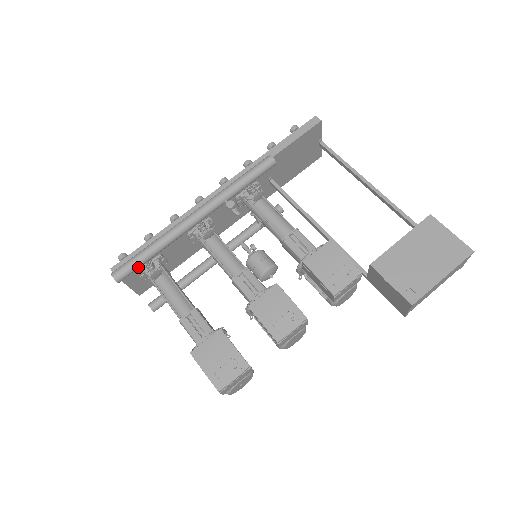
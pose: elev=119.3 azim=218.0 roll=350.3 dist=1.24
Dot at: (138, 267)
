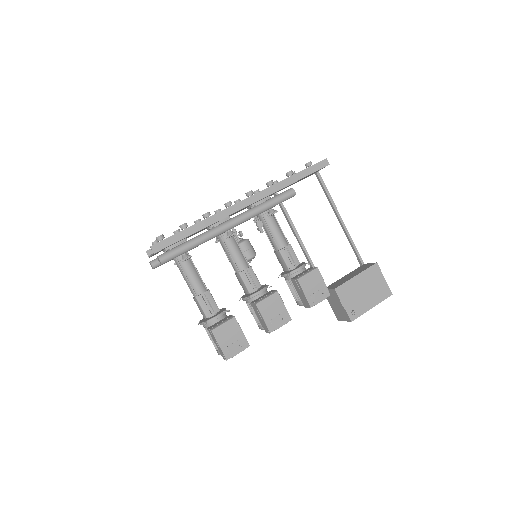
Dot at: (179, 255)
